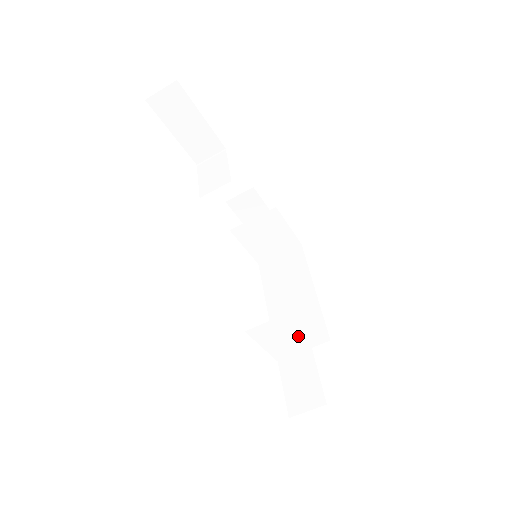
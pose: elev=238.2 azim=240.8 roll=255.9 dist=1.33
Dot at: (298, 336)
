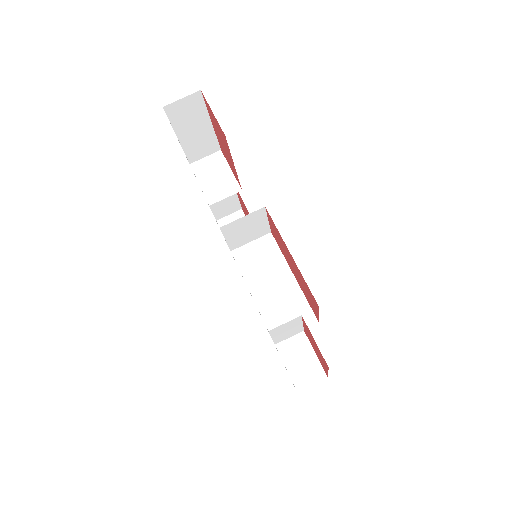
Dot at: (301, 325)
